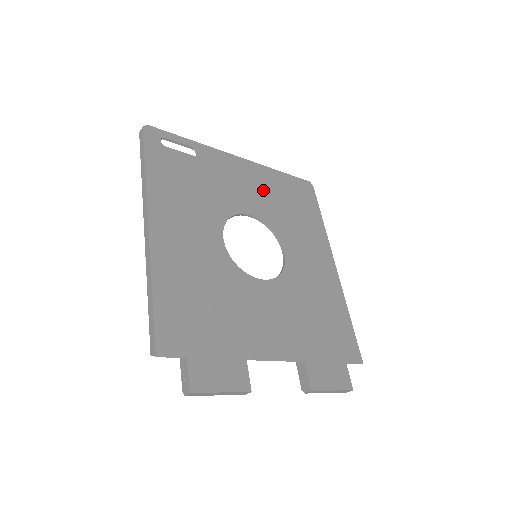
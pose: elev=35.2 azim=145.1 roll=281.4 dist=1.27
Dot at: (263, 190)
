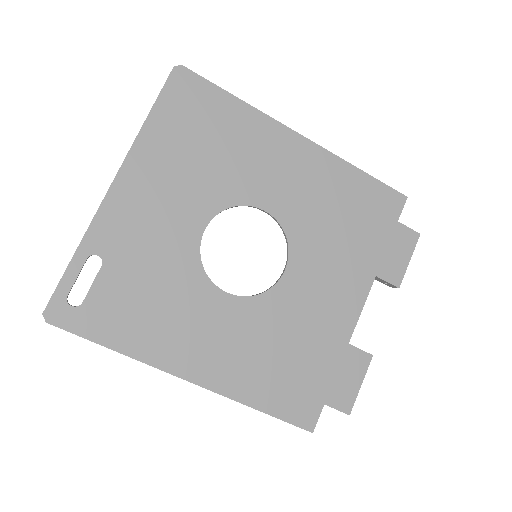
Dot at: (173, 178)
